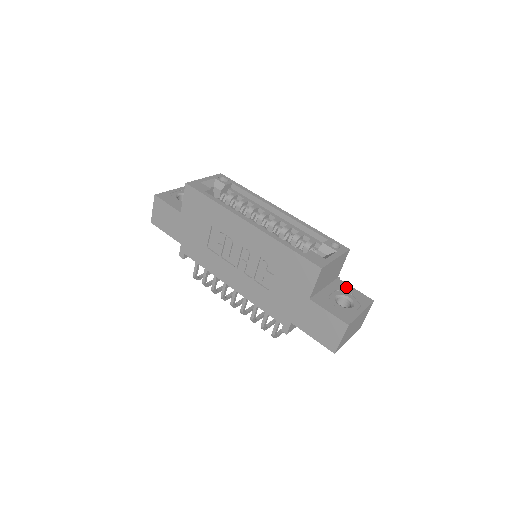
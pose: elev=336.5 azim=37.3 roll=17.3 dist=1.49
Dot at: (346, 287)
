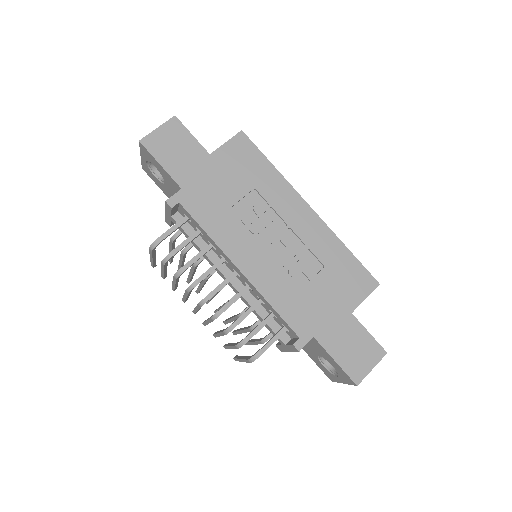
Dot at: occluded
